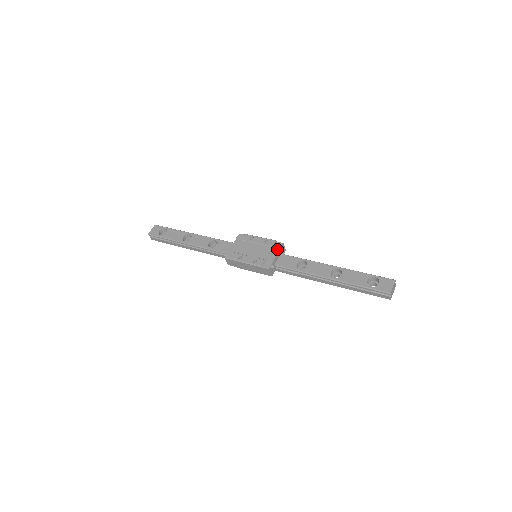
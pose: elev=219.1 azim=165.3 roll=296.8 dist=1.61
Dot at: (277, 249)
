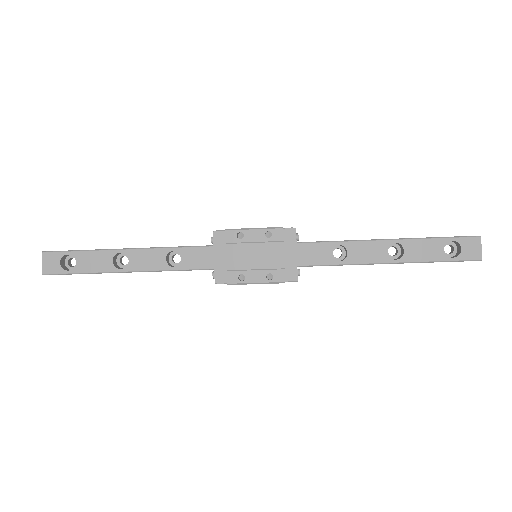
Dot at: (292, 243)
